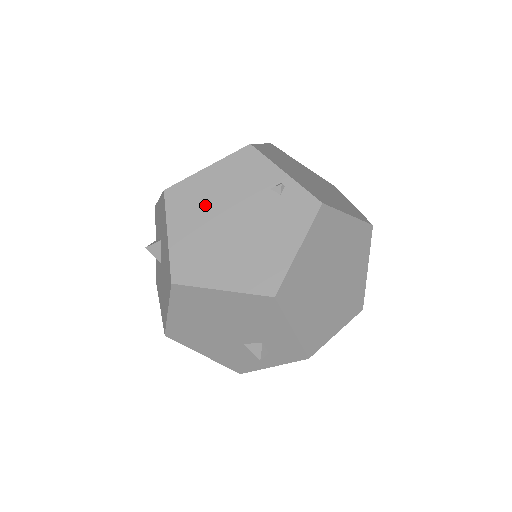
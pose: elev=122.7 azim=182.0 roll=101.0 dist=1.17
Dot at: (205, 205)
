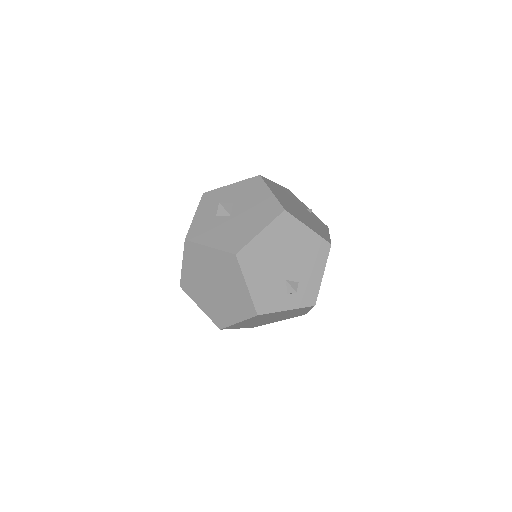
Dot at: (283, 194)
